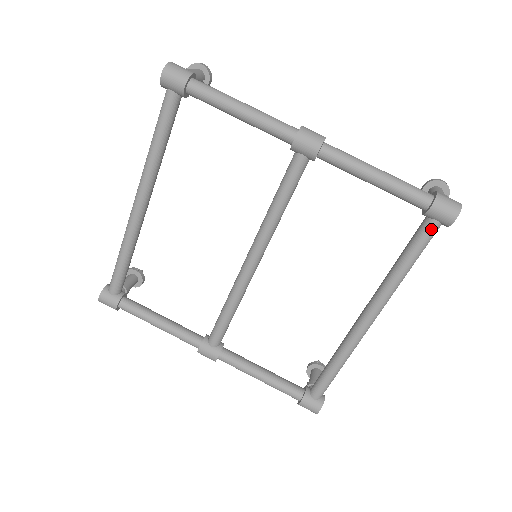
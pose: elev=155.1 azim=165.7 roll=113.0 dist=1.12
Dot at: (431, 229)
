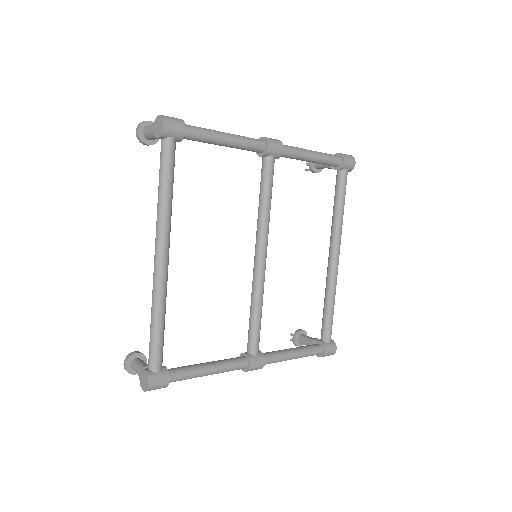
Dot at: (346, 176)
